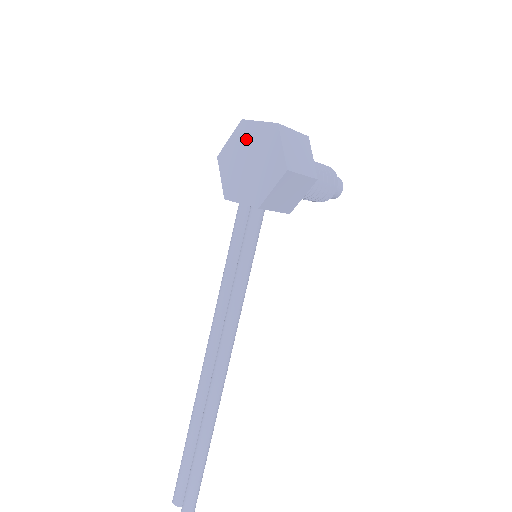
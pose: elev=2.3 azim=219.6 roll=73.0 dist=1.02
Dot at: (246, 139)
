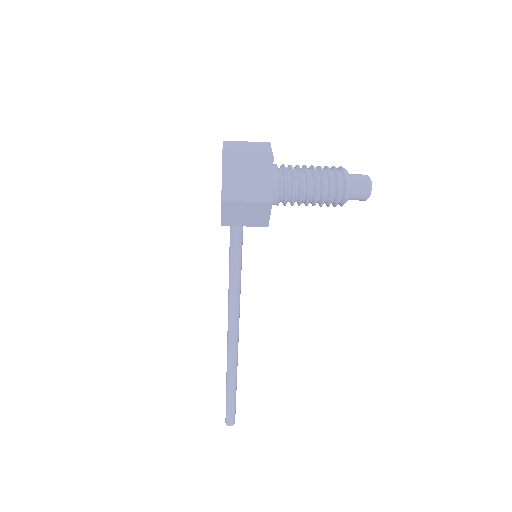
Dot at: occluded
